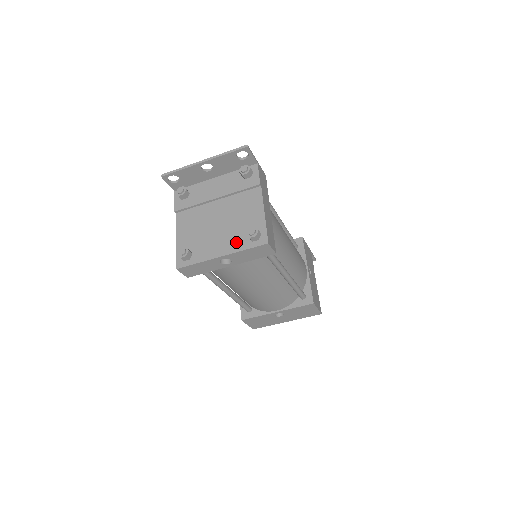
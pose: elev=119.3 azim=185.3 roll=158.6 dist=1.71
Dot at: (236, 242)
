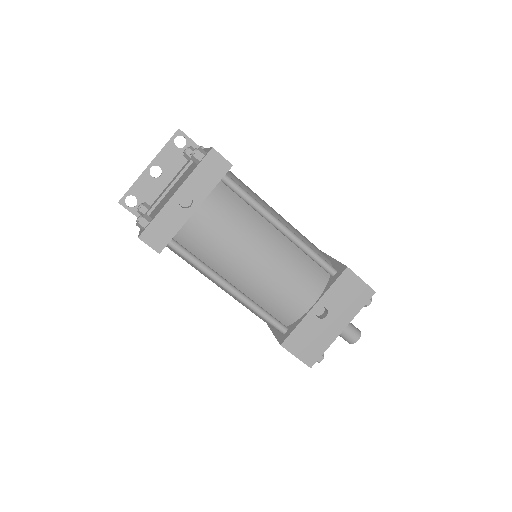
Dot at: (187, 176)
